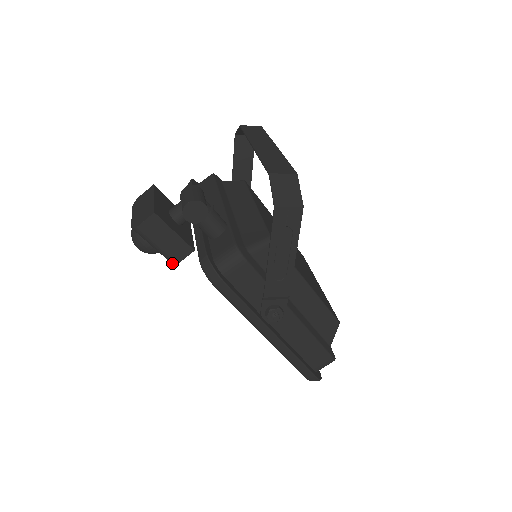
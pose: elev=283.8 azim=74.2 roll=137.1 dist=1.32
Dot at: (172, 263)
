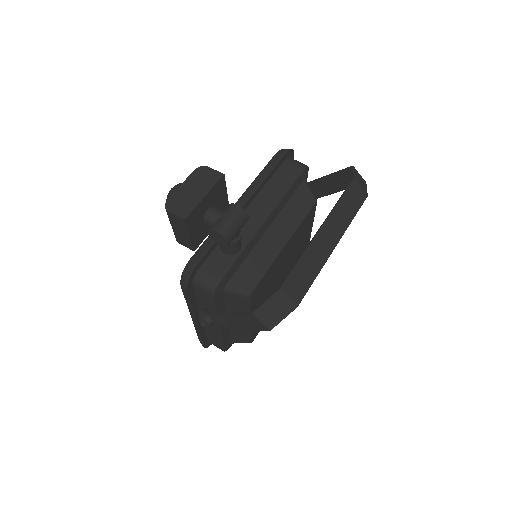
Dot at: occluded
